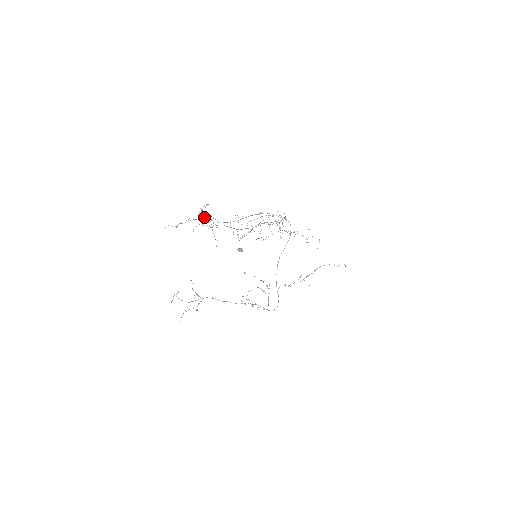
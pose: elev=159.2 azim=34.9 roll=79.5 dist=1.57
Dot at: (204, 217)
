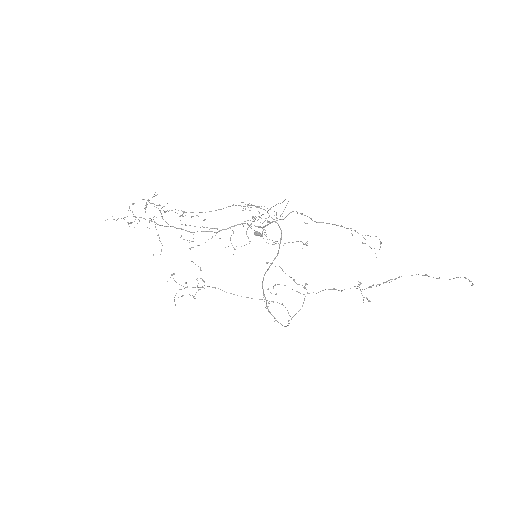
Dot at: occluded
